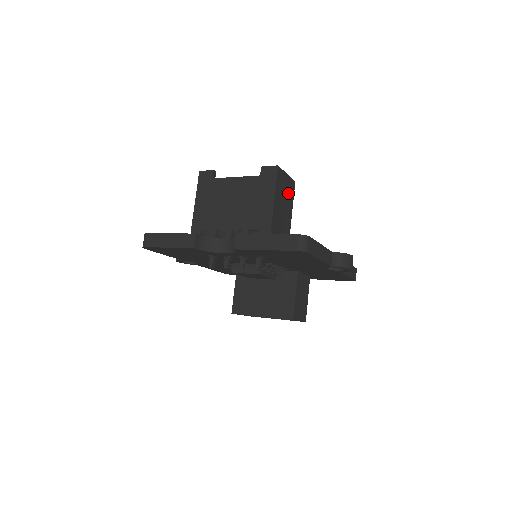
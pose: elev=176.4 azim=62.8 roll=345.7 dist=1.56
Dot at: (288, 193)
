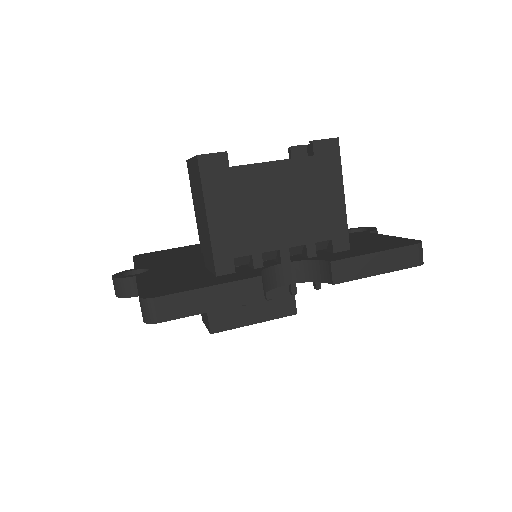
Dot at: occluded
